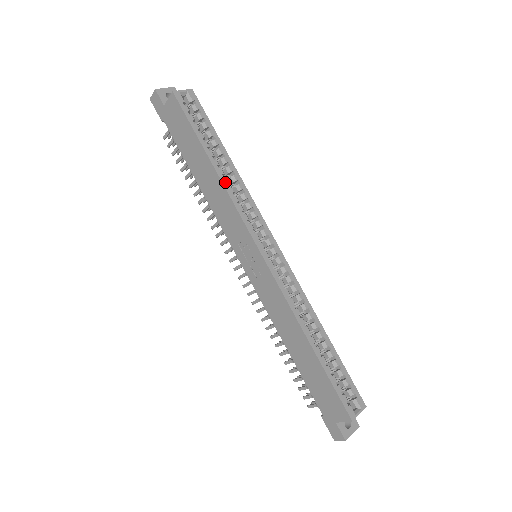
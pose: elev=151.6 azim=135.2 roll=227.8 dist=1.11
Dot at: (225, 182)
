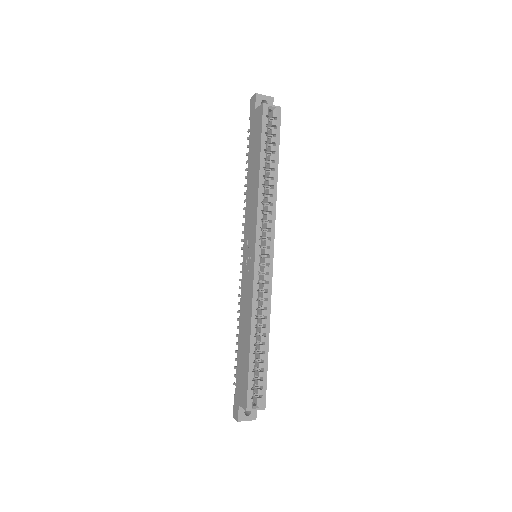
Dot at: (261, 191)
